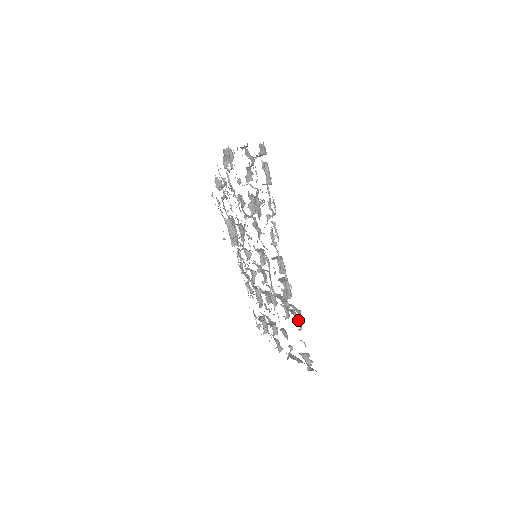
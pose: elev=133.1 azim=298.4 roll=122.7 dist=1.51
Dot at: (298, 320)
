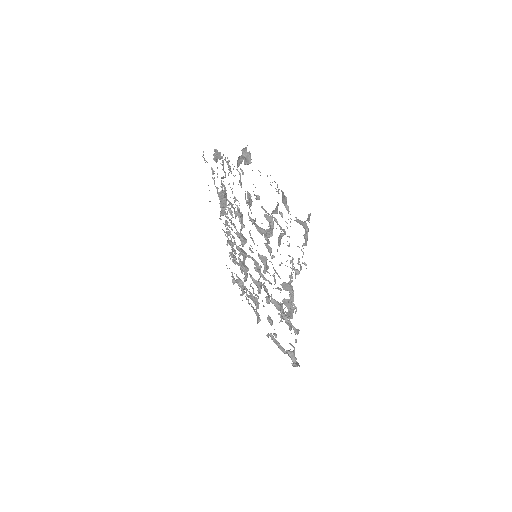
Dot at: occluded
